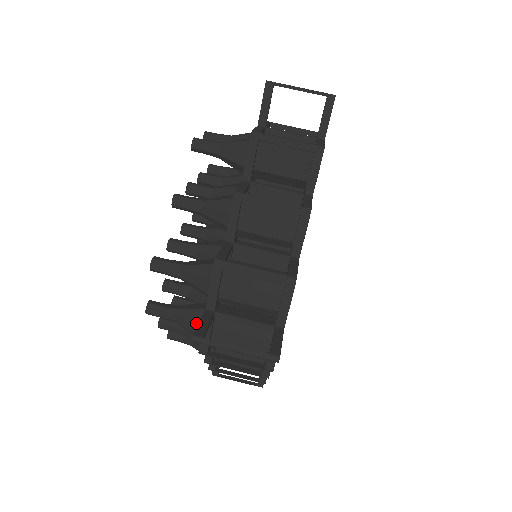
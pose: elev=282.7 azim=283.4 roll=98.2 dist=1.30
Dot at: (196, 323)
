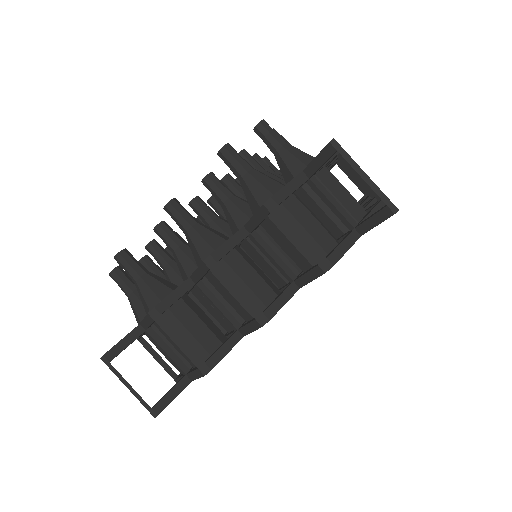
Dot at: (138, 316)
